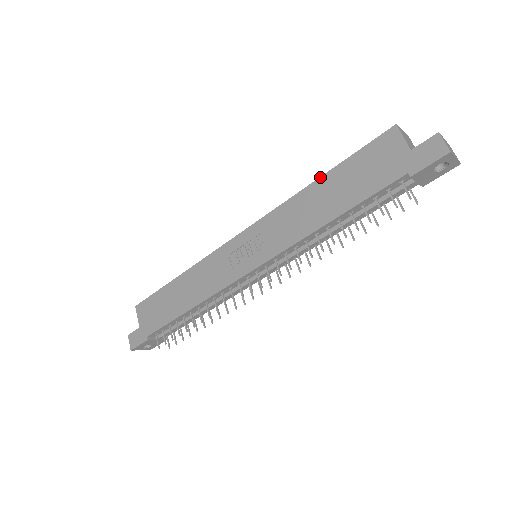
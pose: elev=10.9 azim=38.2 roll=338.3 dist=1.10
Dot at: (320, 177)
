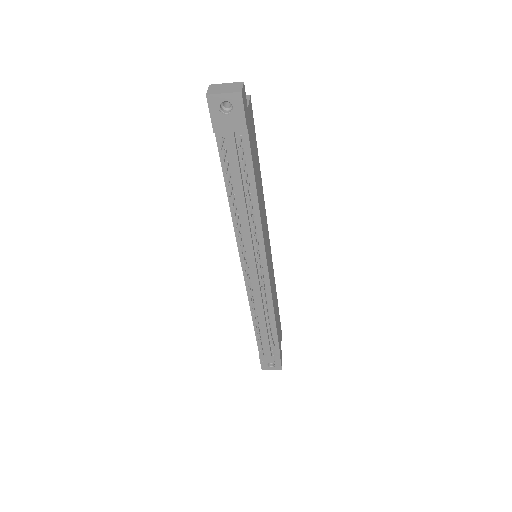
Dot at: occluded
